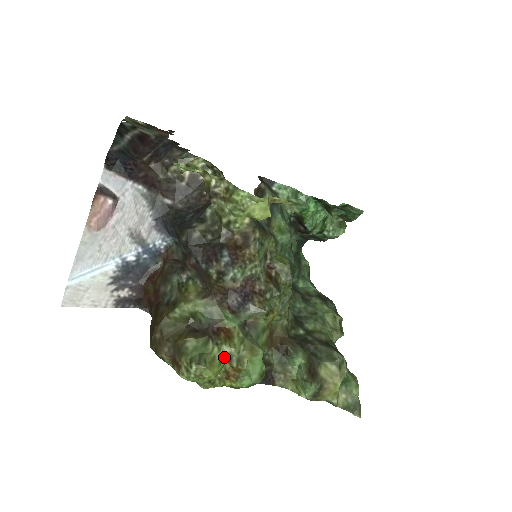
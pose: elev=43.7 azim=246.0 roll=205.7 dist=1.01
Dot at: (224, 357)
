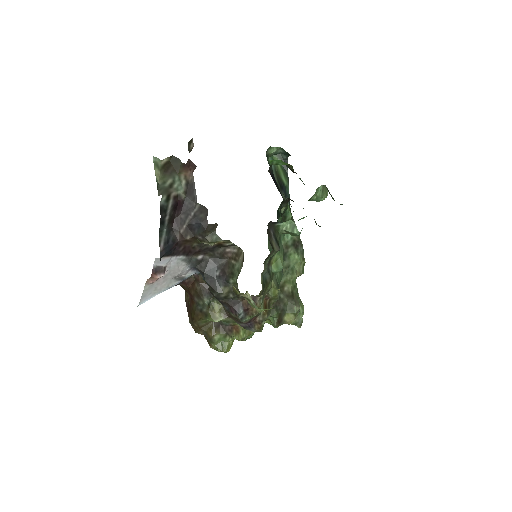
Dot at: (234, 339)
